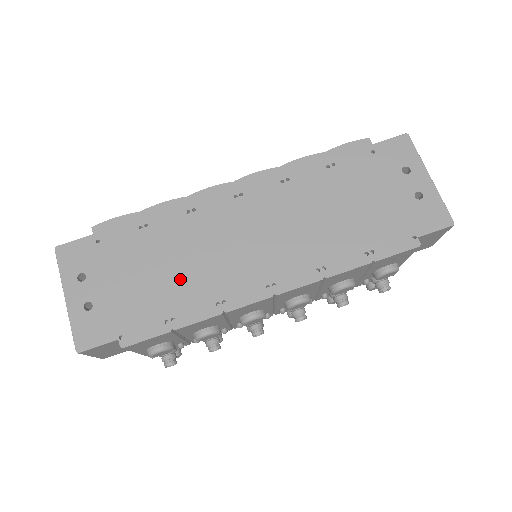
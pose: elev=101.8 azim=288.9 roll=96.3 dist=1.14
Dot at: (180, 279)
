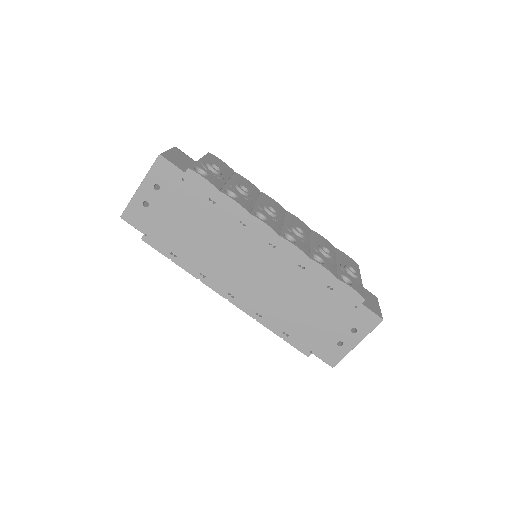
Dot at: (199, 245)
